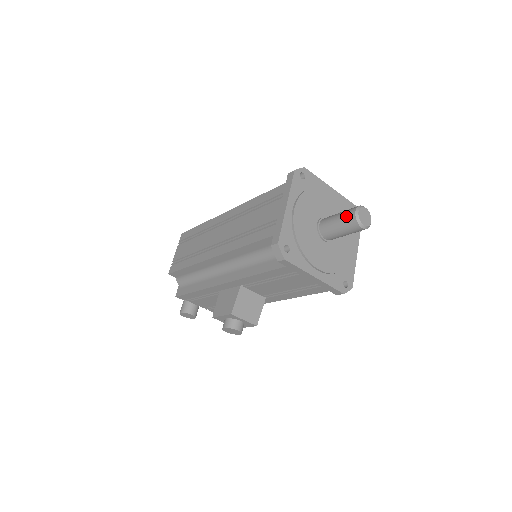
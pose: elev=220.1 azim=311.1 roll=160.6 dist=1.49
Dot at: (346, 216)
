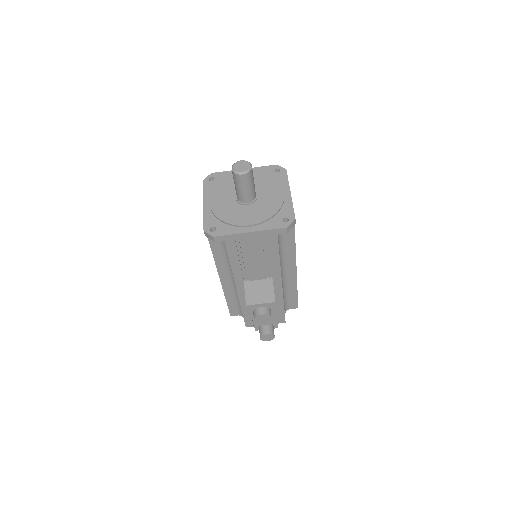
Dot at: (233, 177)
